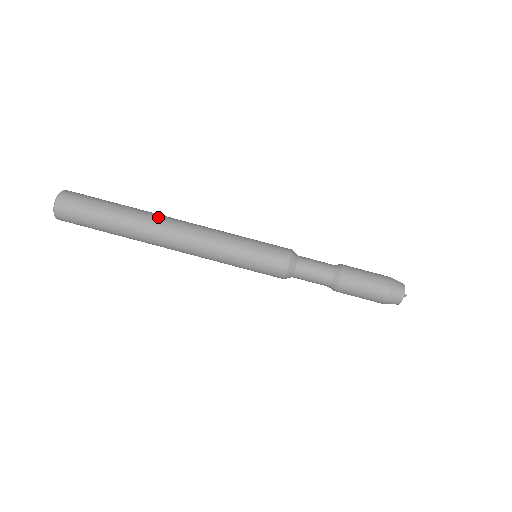
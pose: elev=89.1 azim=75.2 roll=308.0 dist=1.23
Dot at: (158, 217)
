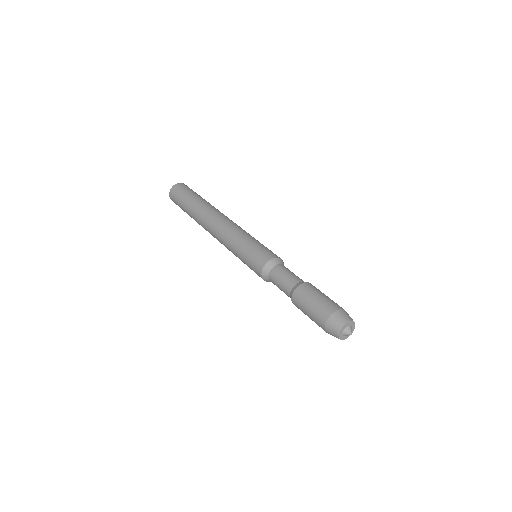
Dot at: (212, 209)
